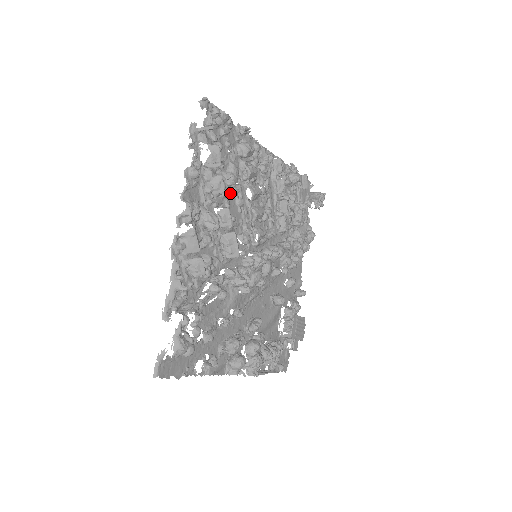
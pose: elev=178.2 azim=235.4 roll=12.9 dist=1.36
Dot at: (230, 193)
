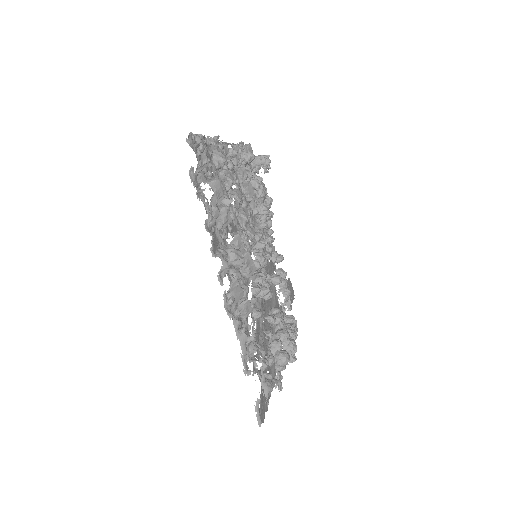
Dot at: occluded
